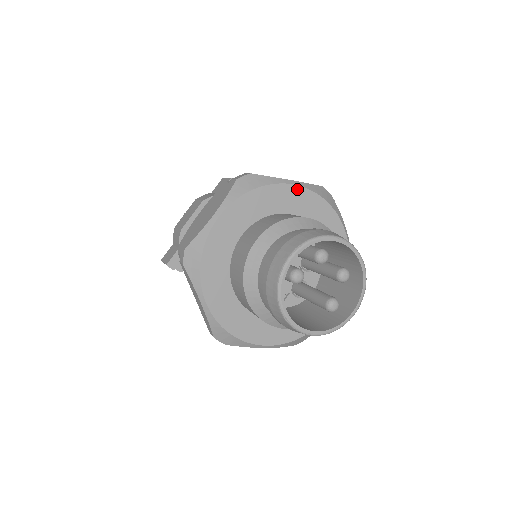
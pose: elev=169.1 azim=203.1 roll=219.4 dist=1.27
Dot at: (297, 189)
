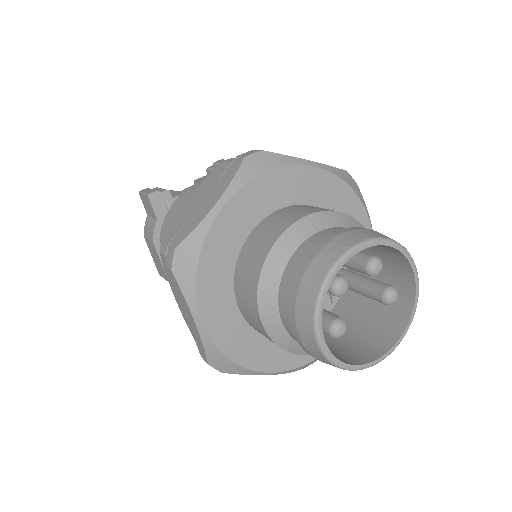
Dot at: (230, 206)
